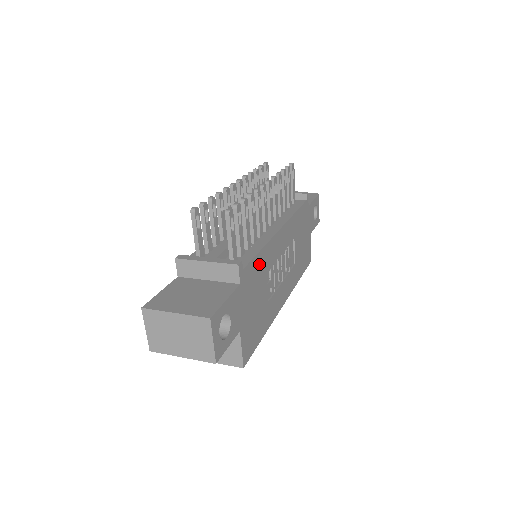
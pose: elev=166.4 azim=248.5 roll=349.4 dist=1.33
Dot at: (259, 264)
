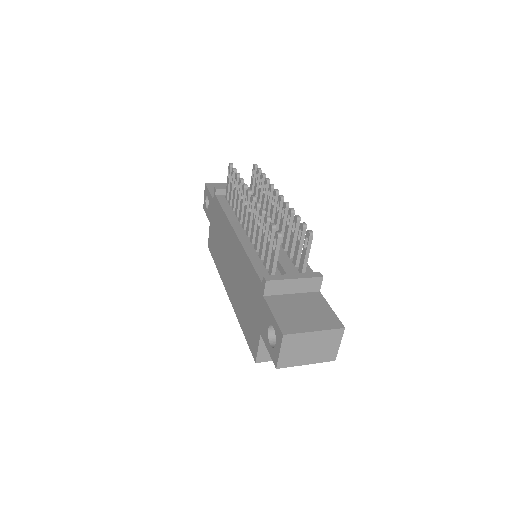
Dot at: occluded
